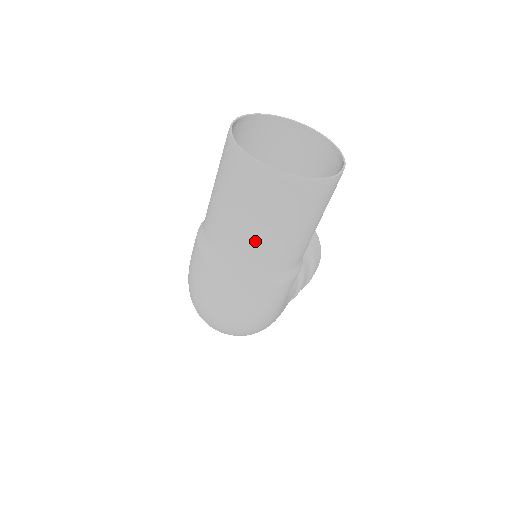
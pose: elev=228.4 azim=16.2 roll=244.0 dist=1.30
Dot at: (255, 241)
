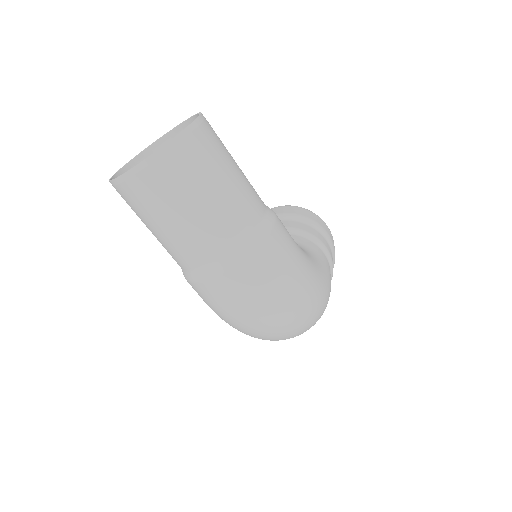
Dot at: (203, 223)
